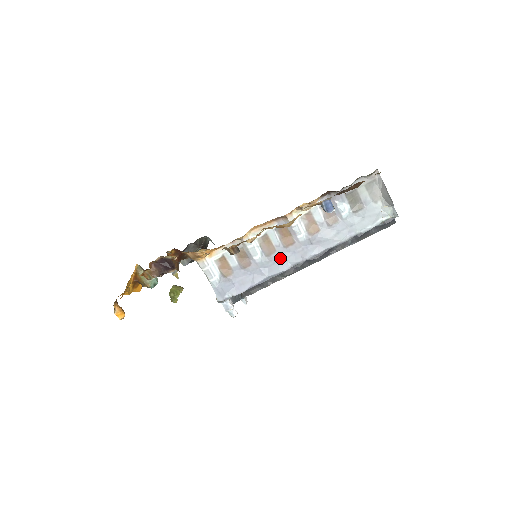
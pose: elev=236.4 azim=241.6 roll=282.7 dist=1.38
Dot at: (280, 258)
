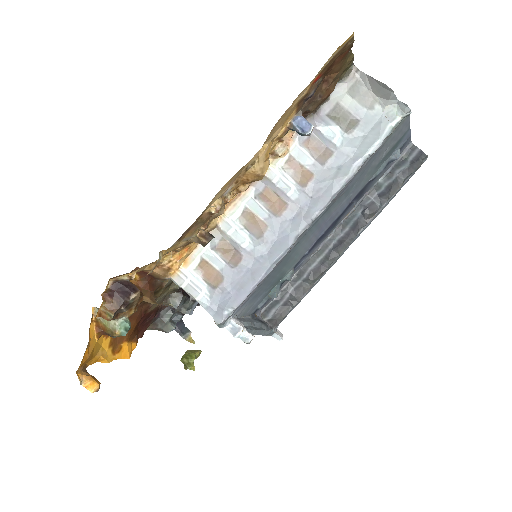
Dot at: (277, 233)
